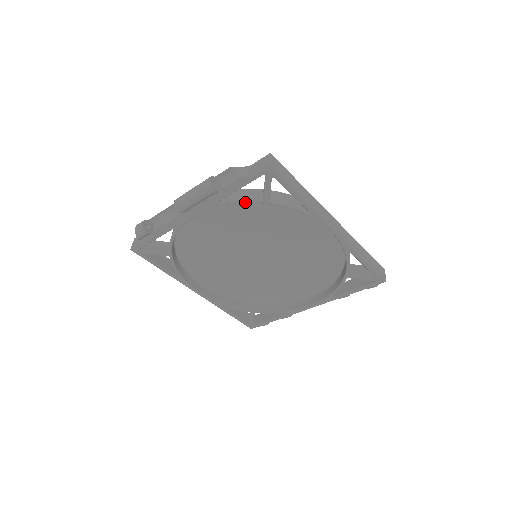
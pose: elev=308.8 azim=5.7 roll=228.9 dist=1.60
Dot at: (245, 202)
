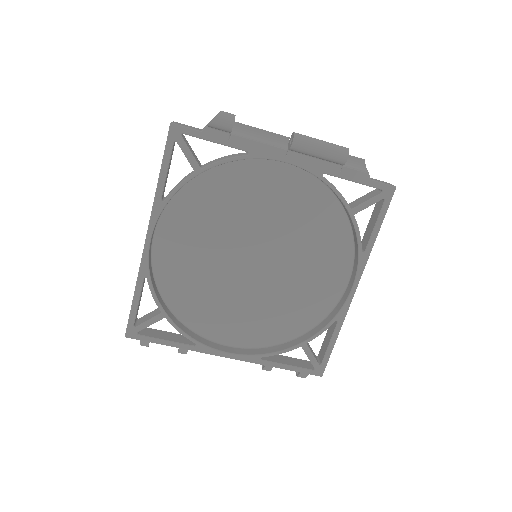
Dot at: (339, 196)
